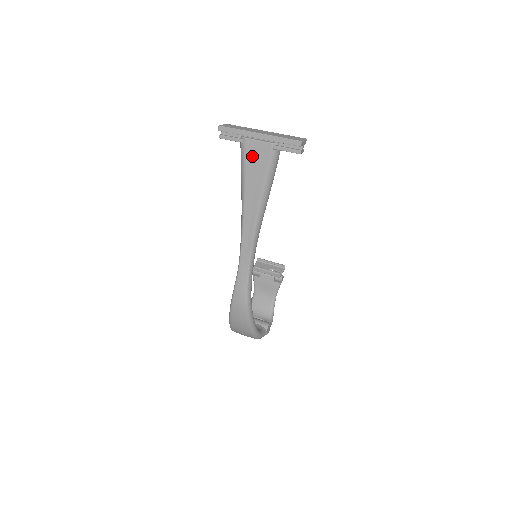
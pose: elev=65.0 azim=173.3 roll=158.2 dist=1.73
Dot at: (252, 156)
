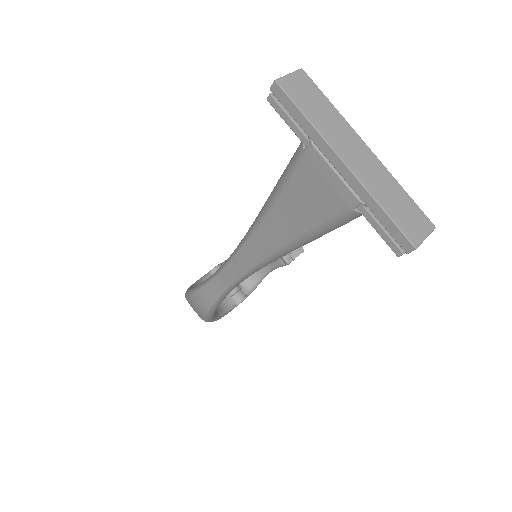
Dot at: (308, 184)
